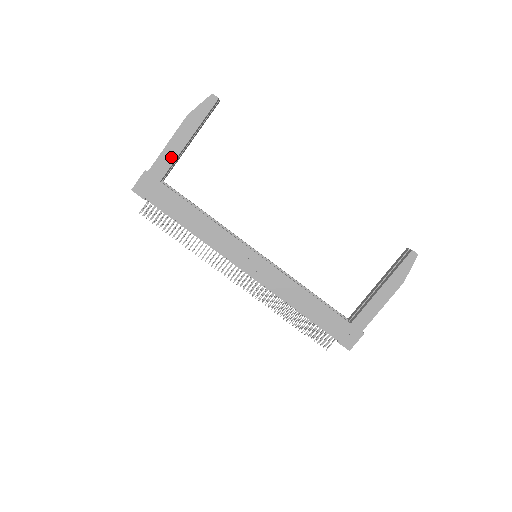
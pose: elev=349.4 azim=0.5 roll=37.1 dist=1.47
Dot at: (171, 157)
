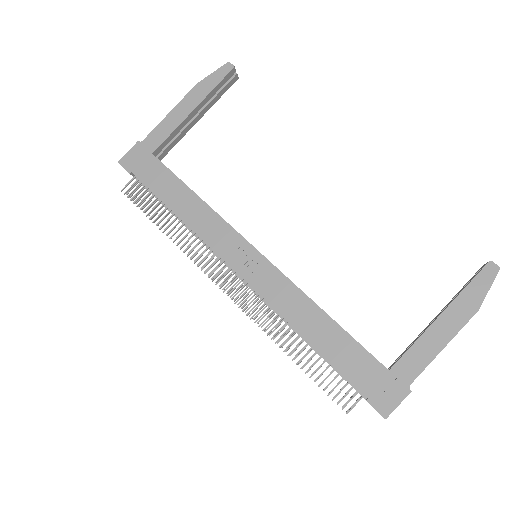
Dot at: (170, 127)
